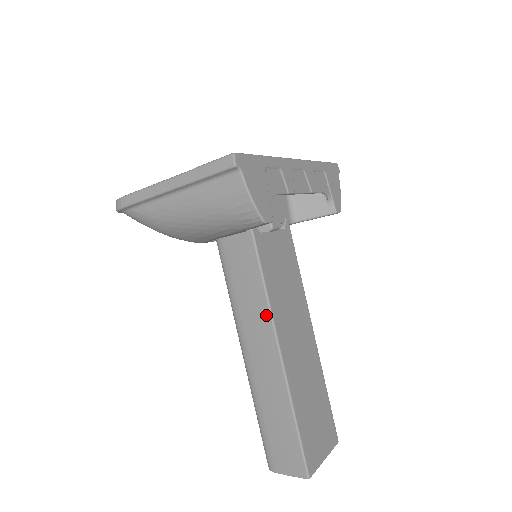
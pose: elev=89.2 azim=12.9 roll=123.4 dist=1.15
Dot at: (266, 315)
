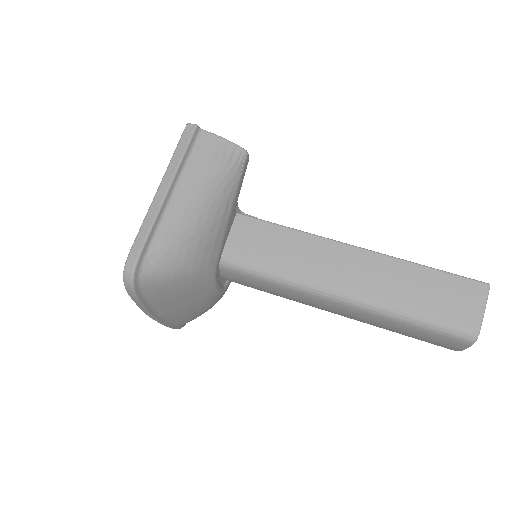
Dot at: (316, 241)
